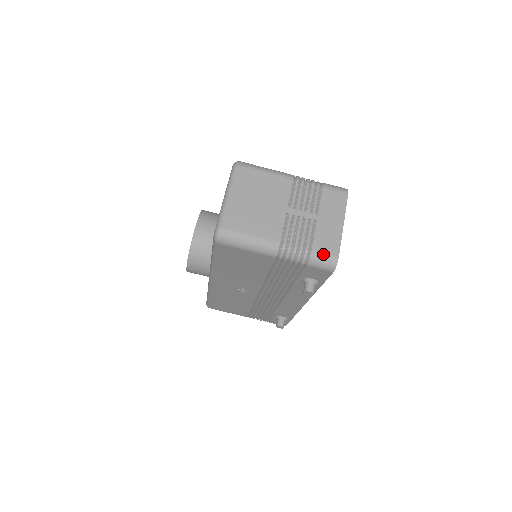
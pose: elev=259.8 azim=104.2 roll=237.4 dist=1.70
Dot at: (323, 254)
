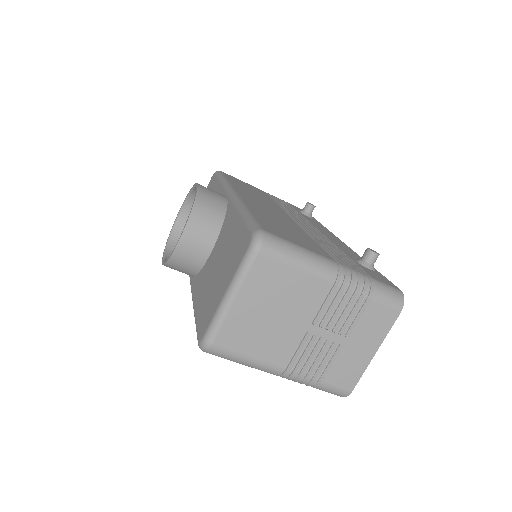
Dot at: (334, 387)
